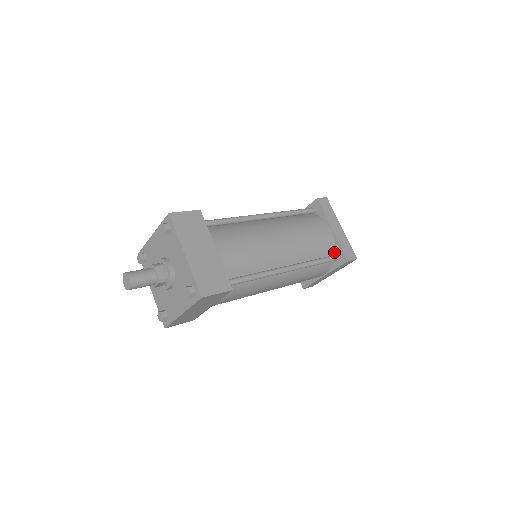
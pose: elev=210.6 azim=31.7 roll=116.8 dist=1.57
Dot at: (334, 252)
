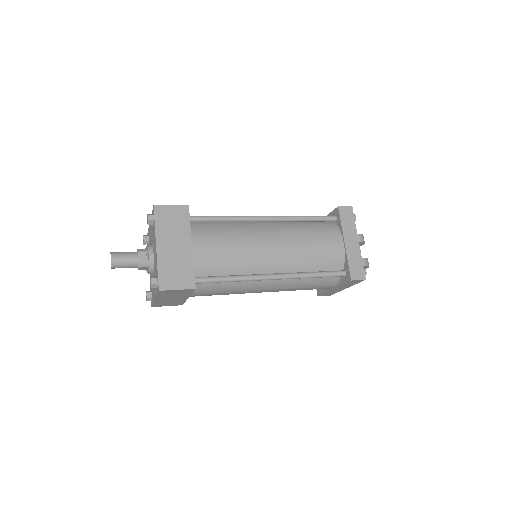
Dot at: (342, 267)
